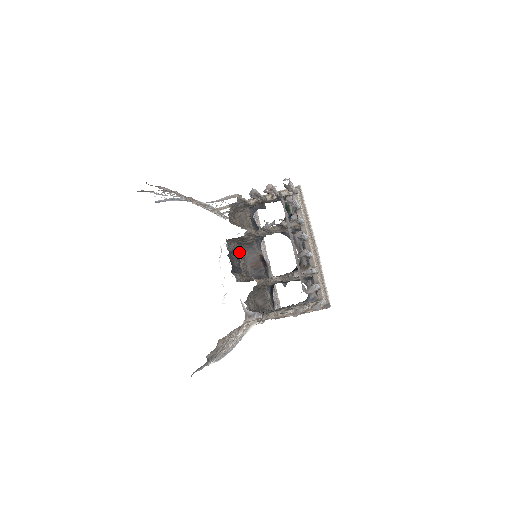
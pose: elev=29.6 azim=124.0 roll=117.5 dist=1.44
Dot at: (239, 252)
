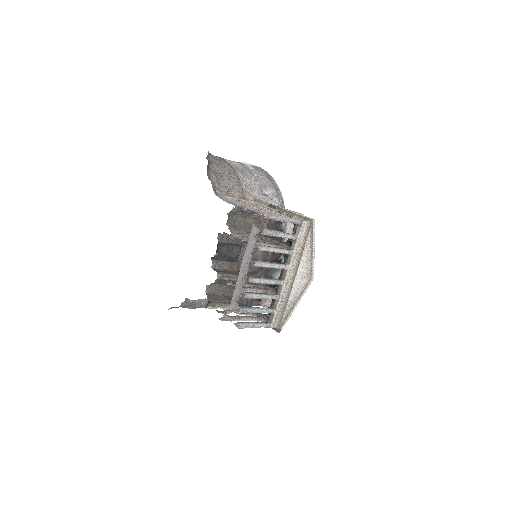
Dot at: (246, 245)
